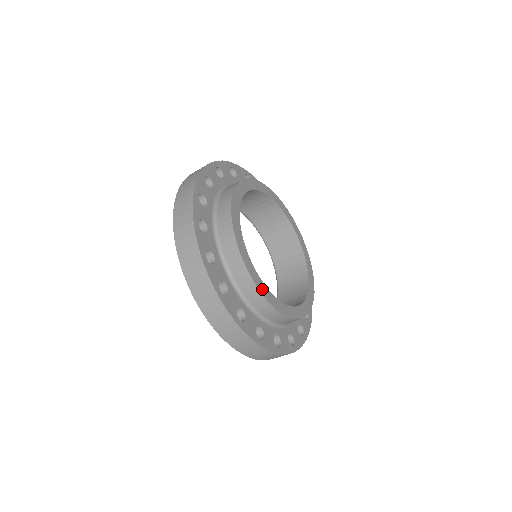
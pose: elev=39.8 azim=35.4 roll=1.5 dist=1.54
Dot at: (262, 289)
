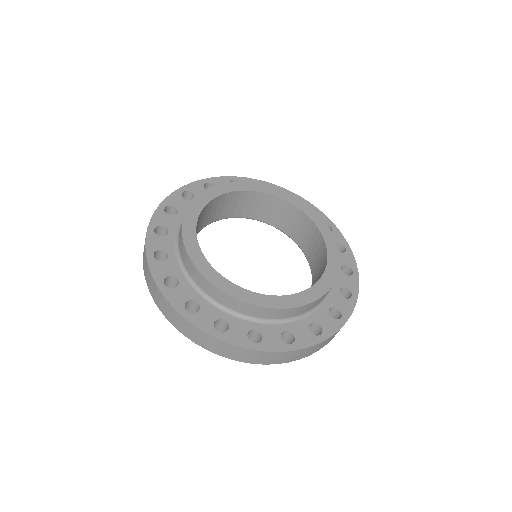
Dot at: (233, 292)
